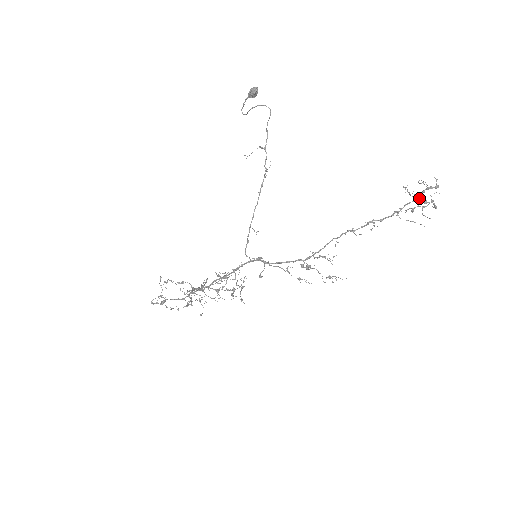
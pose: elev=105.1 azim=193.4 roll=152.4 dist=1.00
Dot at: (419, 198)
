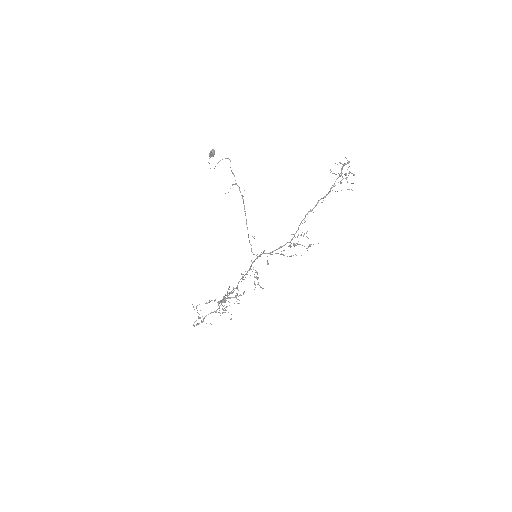
Dot at: (341, 174)
